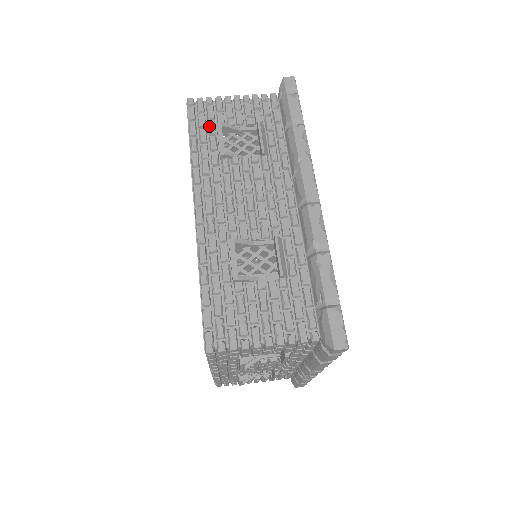
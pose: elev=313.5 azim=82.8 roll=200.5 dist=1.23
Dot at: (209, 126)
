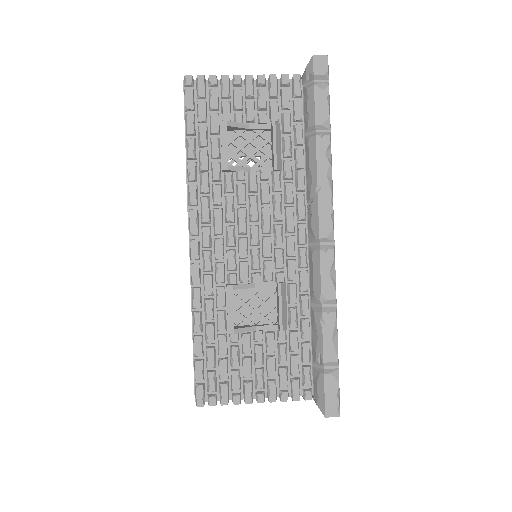
Dot at: (211, 122)
